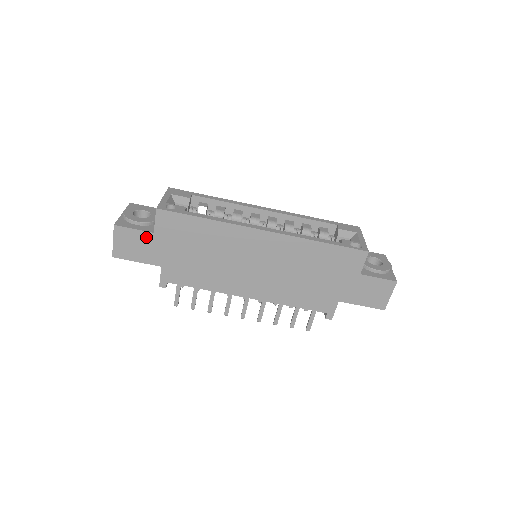
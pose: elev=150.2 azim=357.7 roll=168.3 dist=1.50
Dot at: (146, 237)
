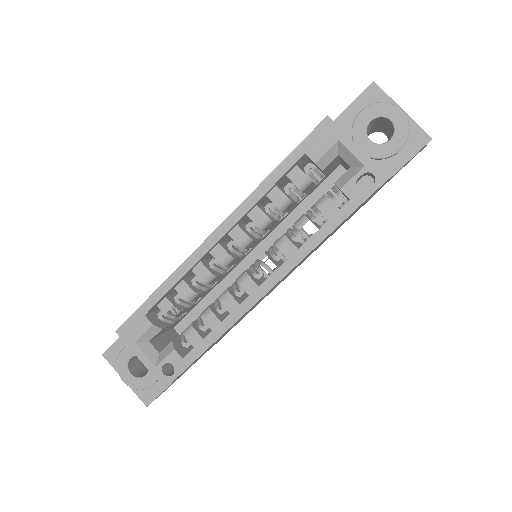
Dot at: occluded
